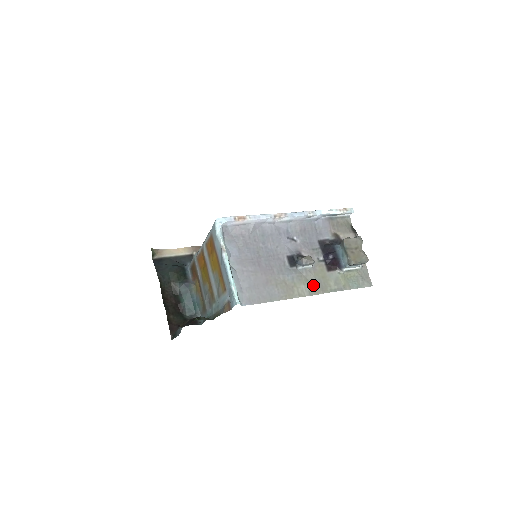
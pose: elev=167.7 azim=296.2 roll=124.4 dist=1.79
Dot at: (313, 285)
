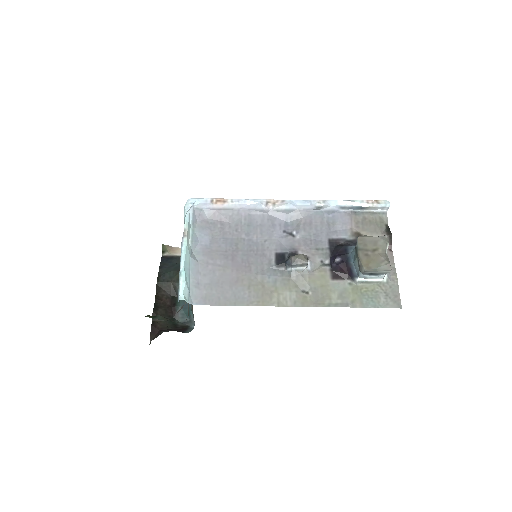
Dot at: (304, 294)
